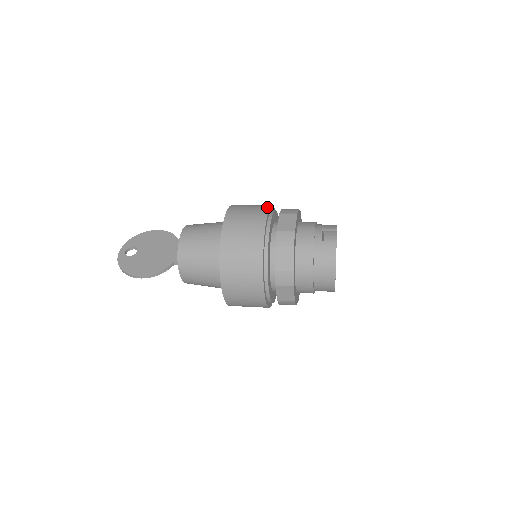
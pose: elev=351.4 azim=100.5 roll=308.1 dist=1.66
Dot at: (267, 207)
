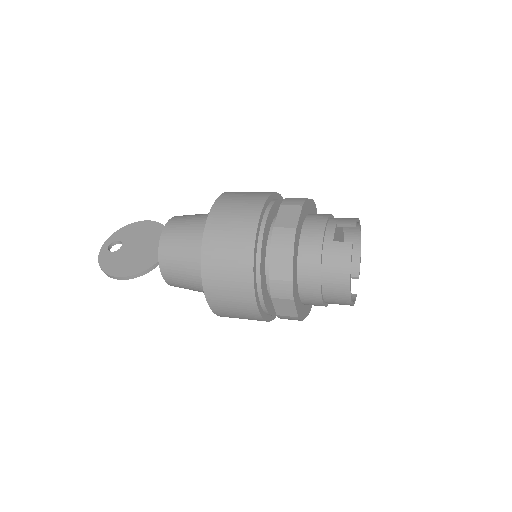
Dot at: (266, 195)
